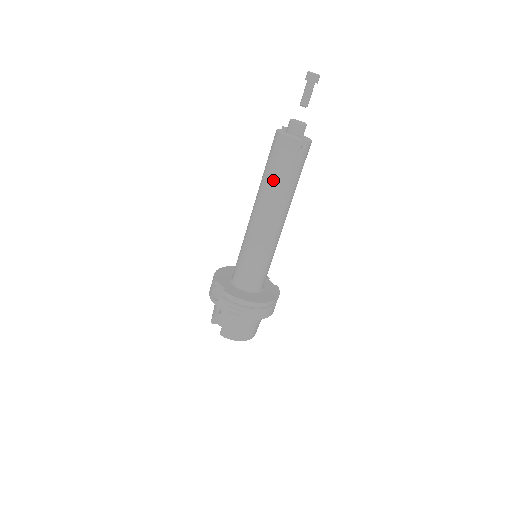
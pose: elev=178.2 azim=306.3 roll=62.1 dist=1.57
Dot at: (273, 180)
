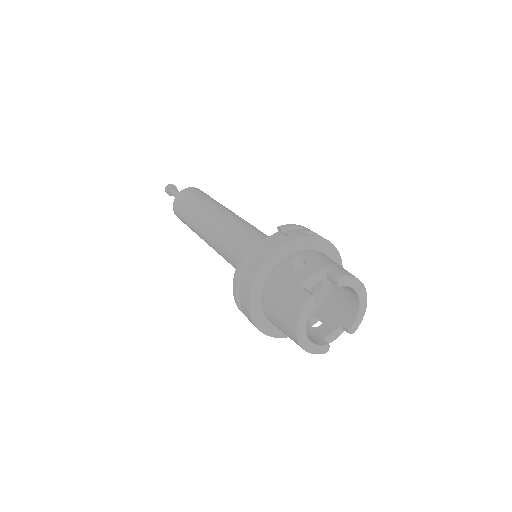
Dot at: (210, 200)
